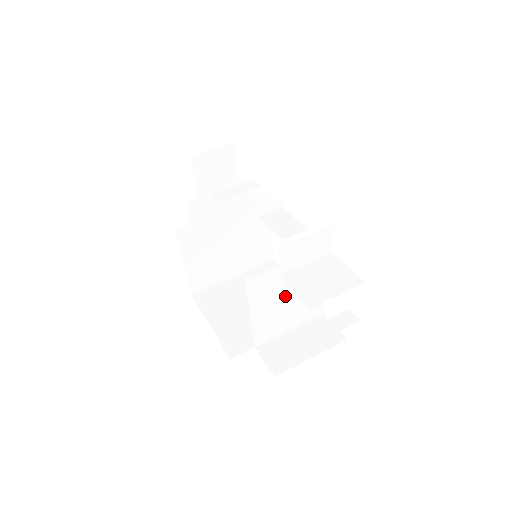
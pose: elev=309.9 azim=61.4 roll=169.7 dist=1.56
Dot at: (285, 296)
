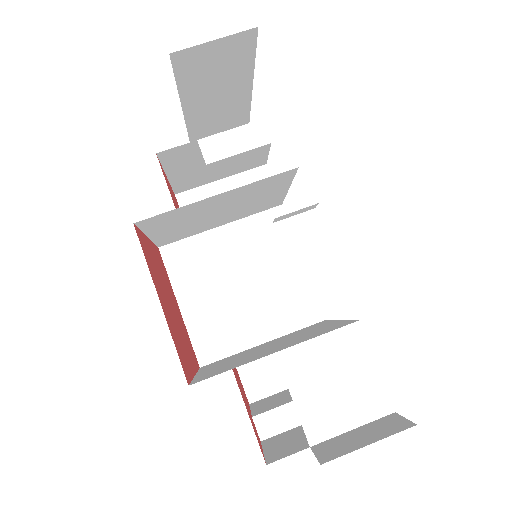
Dot at: (283, 342)
